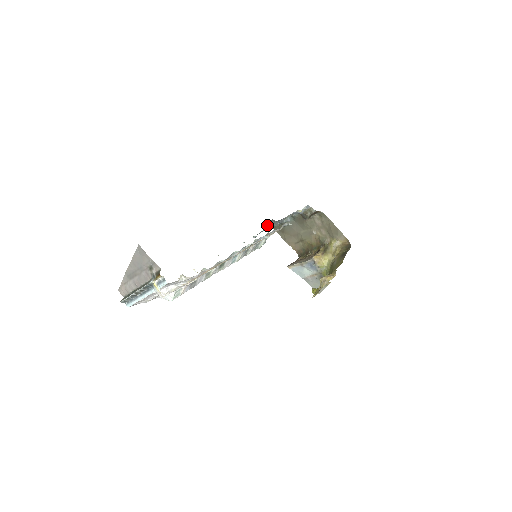
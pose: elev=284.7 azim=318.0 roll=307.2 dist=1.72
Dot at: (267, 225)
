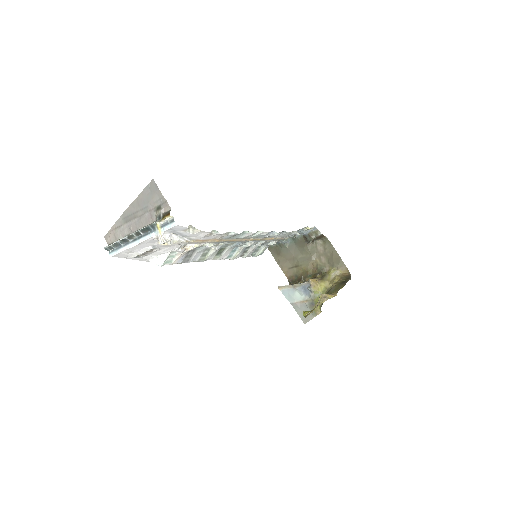
Dot at: occluded
